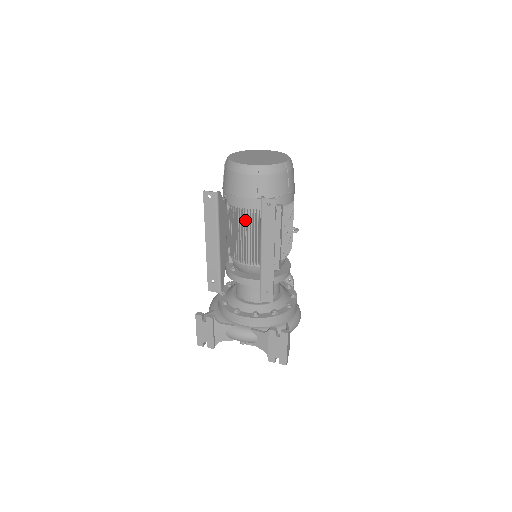
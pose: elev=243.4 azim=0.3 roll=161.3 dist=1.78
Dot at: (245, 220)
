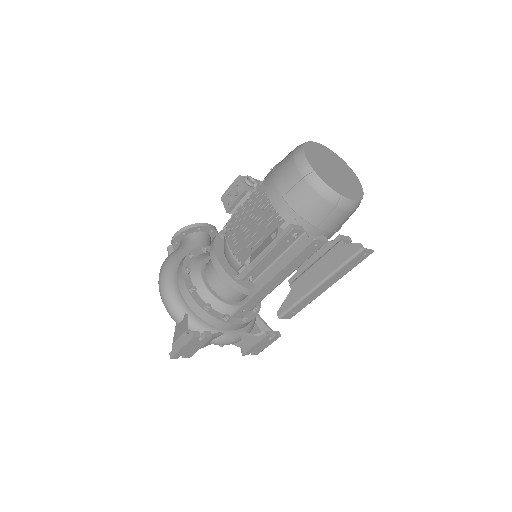
Dot at: occluded
